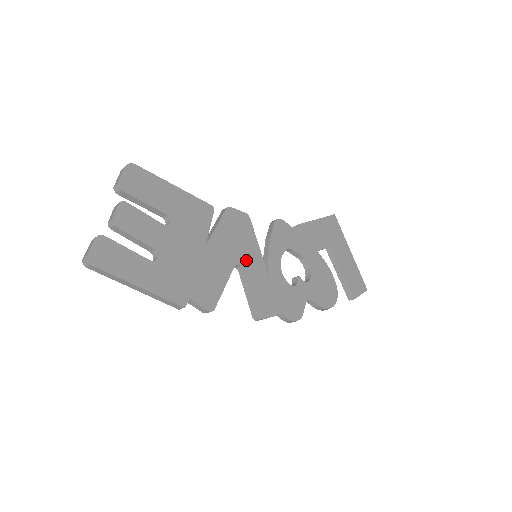
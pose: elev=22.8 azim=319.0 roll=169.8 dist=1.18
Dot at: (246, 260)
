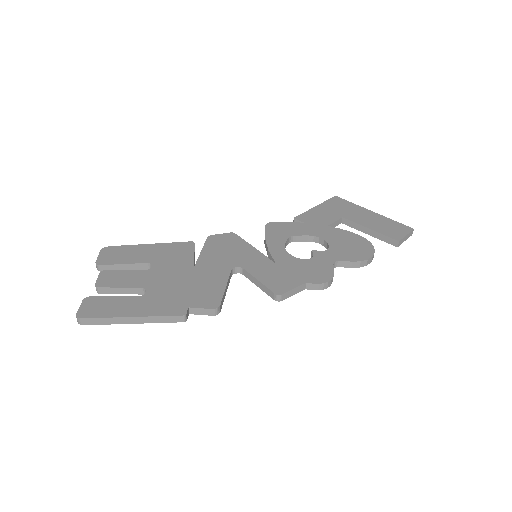
Dot at: (243, 261)
